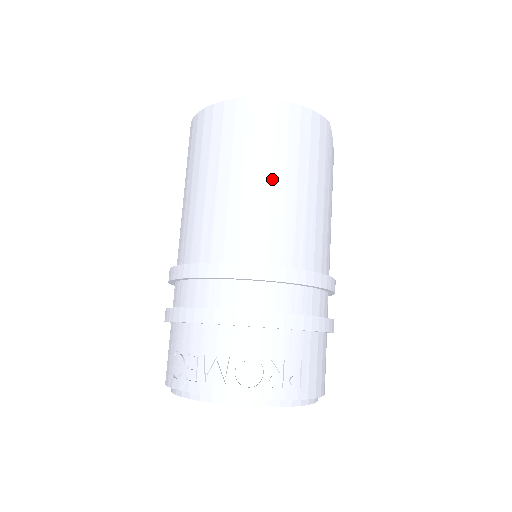
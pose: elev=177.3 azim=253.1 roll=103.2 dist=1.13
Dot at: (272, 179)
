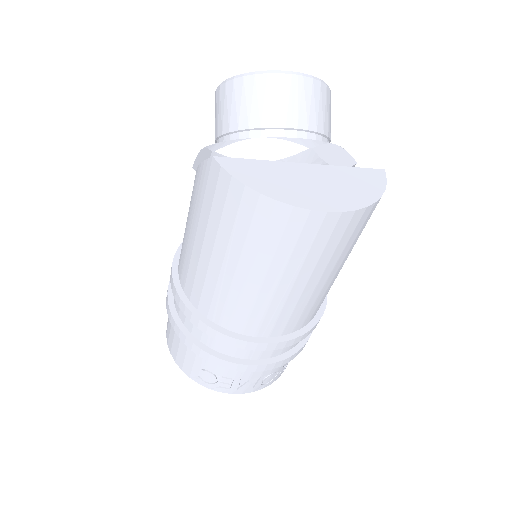
Dot at: (330, 275)
